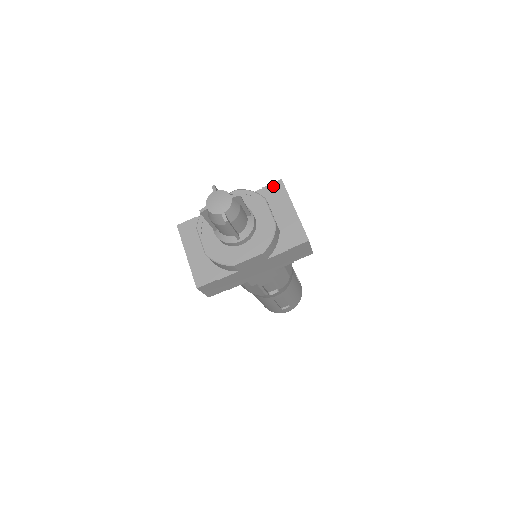
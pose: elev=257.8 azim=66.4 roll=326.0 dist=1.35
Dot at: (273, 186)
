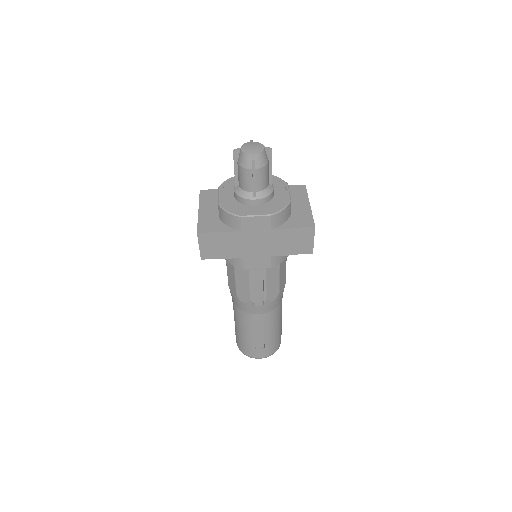
Dot at: (296, 187)
